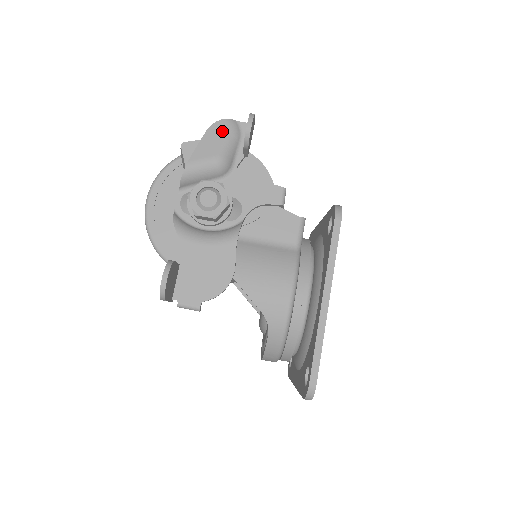
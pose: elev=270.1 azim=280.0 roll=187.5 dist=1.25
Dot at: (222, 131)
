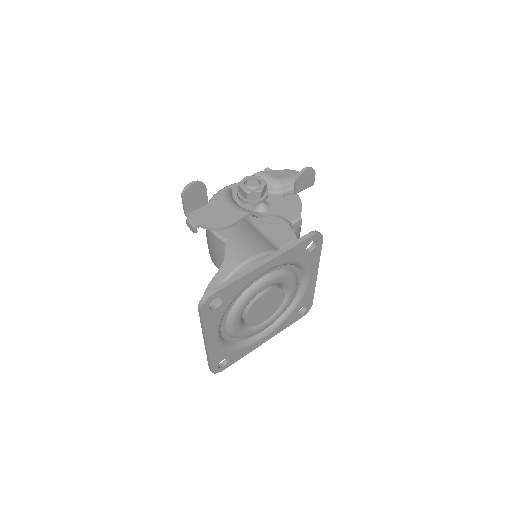
Dot at: (293, 174)
